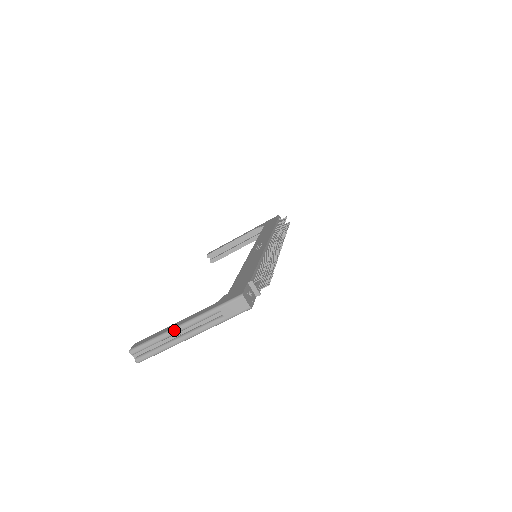
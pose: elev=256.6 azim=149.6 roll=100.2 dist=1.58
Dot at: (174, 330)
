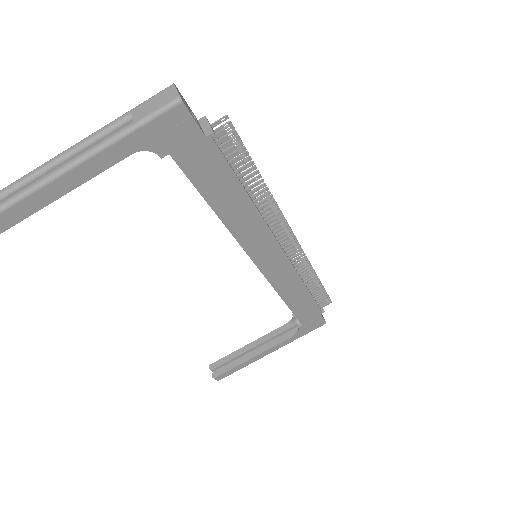
Dot at: (50, 160)
